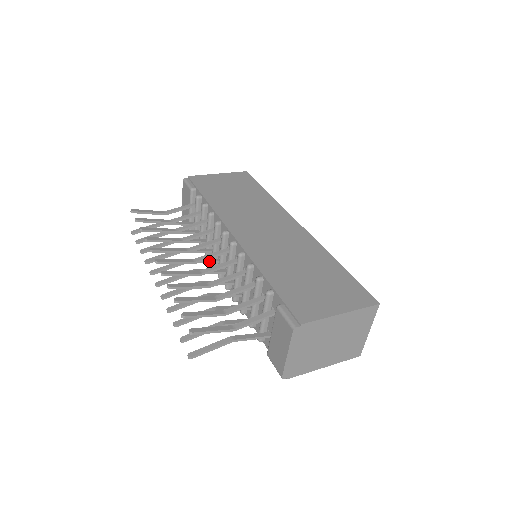
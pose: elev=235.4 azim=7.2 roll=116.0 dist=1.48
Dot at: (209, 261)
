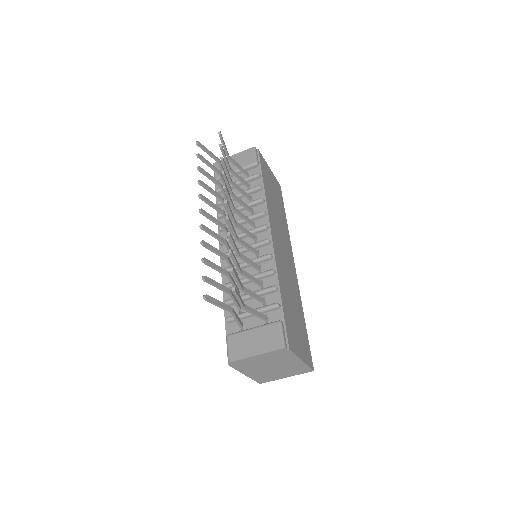
Dot at: occluded
